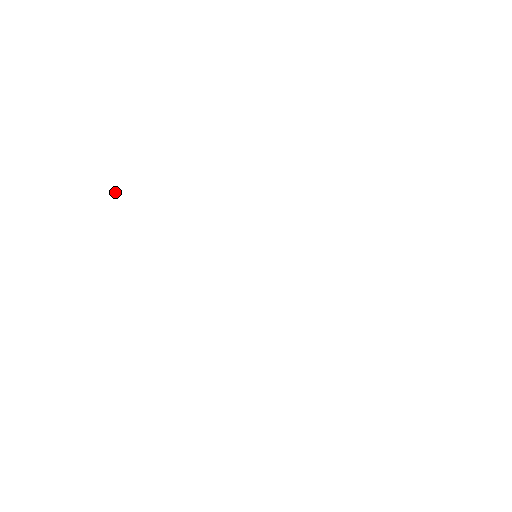
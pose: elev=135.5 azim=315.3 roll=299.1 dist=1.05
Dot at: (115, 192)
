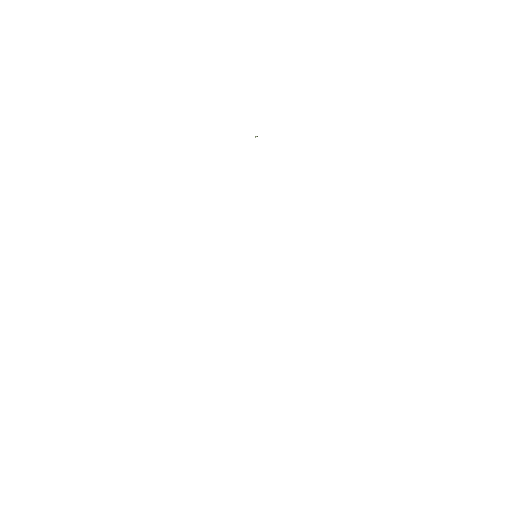
Dot at: (257, 136)
